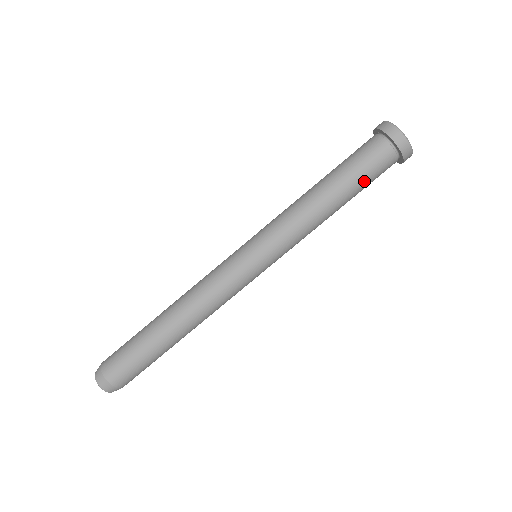
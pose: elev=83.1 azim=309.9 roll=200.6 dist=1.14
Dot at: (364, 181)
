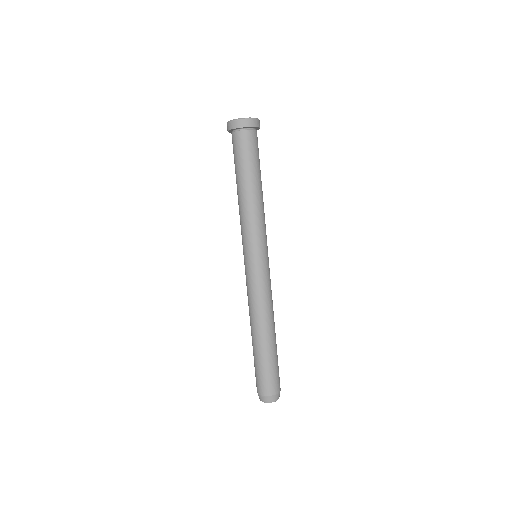
Dot at: (255, 161)
